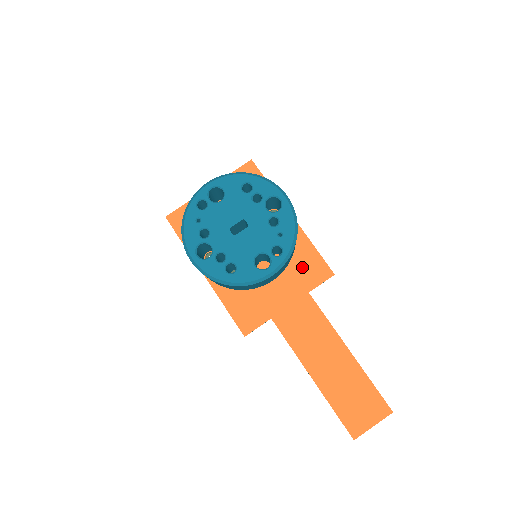
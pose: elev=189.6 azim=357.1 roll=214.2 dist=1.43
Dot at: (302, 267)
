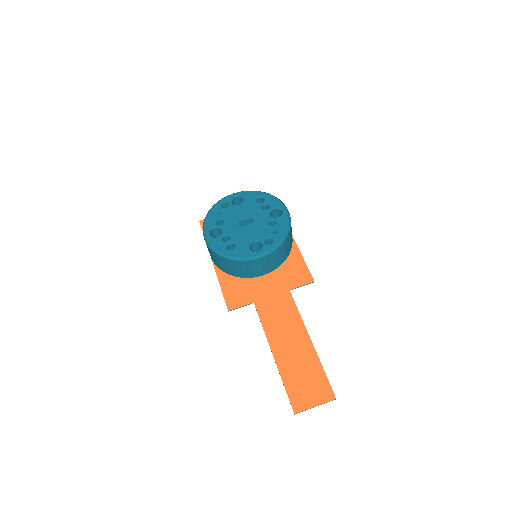
Dot at: (290, 271)
